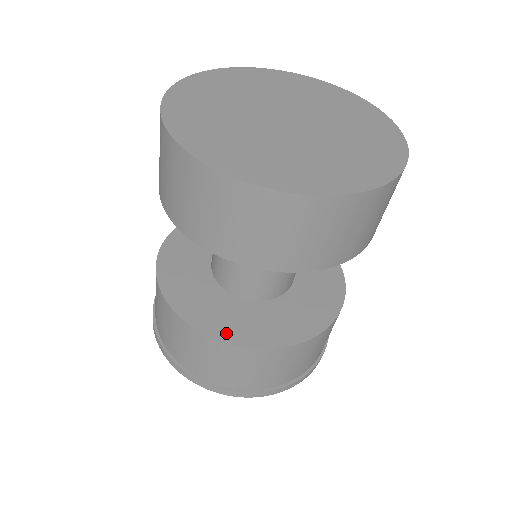
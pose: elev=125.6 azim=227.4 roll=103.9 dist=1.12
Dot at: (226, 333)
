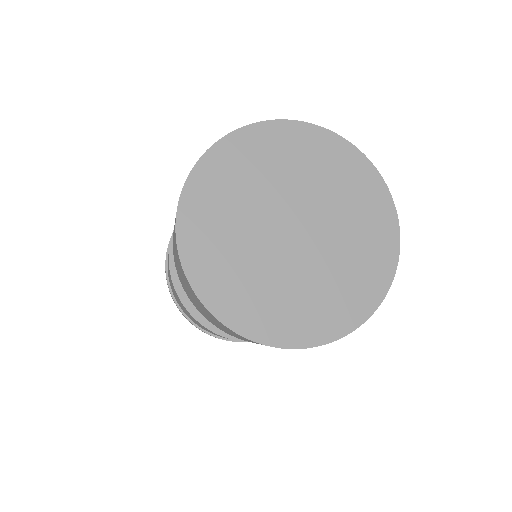
Dot at: occluded
